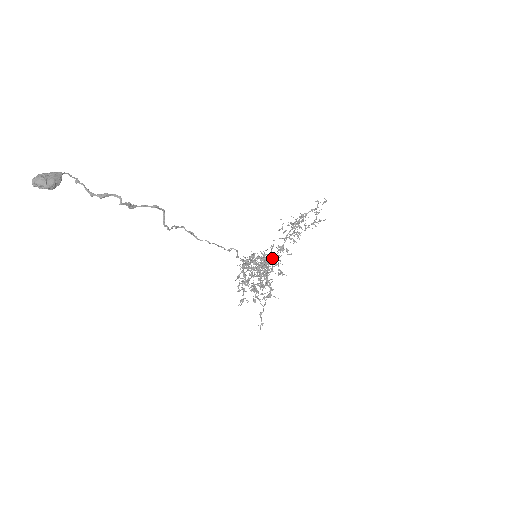
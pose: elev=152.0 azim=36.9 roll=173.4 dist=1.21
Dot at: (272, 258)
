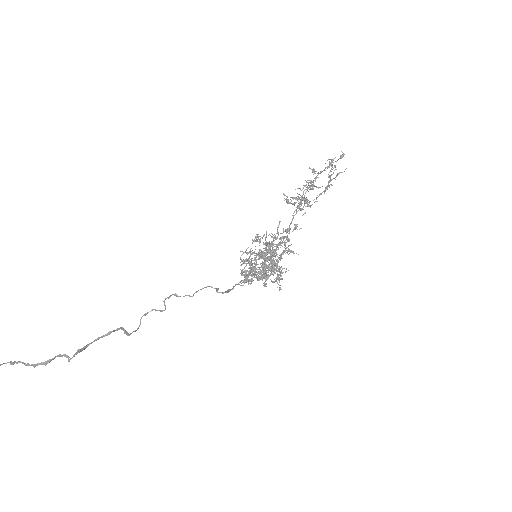
Dot at: (279, 238)
